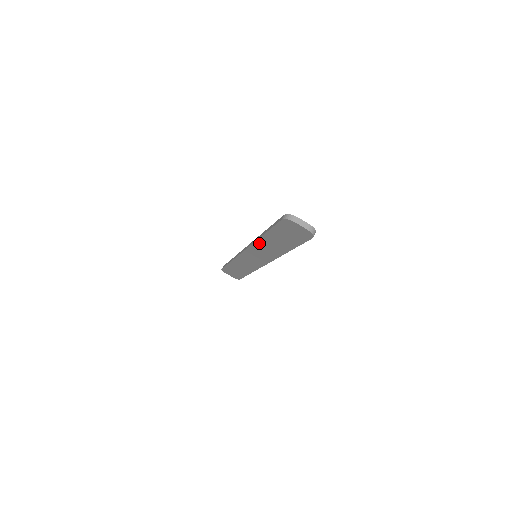
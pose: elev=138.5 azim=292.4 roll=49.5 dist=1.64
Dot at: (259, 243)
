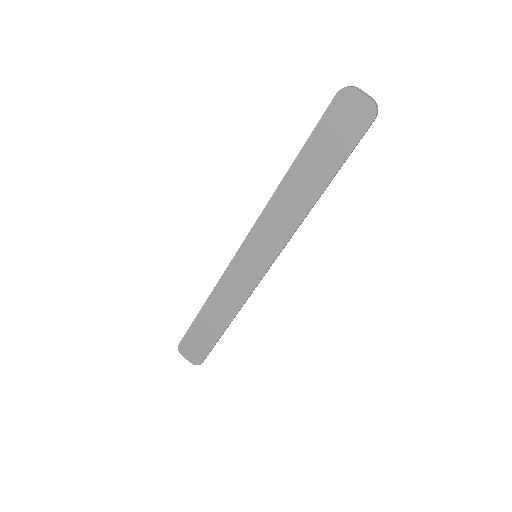
Dot at: (277, 198)
